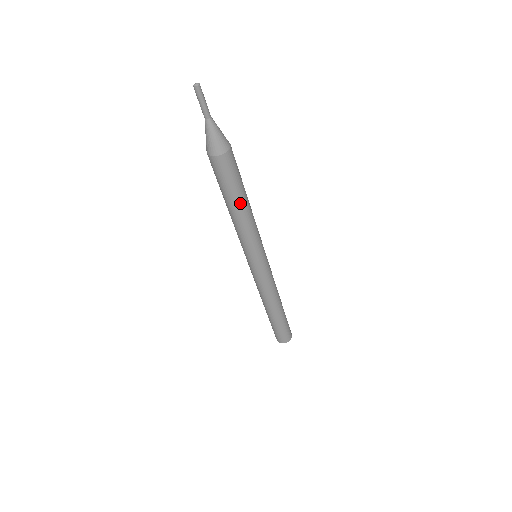
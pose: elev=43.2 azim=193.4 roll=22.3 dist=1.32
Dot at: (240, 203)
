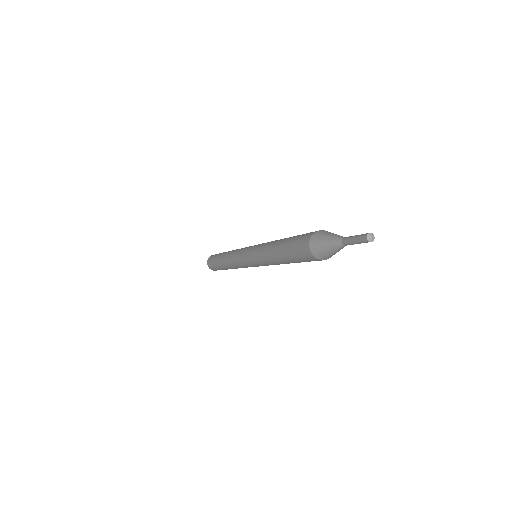
Dot at: (285, 261)
